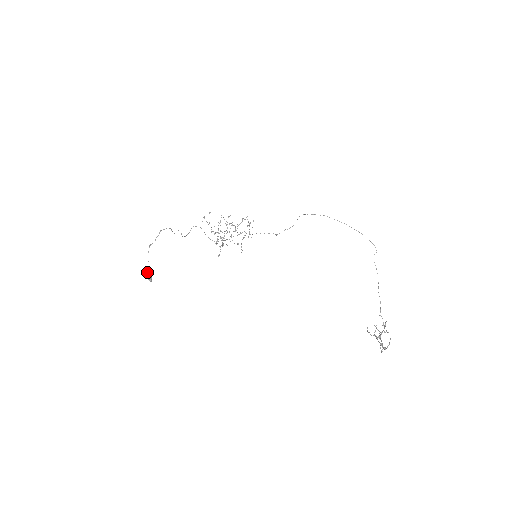
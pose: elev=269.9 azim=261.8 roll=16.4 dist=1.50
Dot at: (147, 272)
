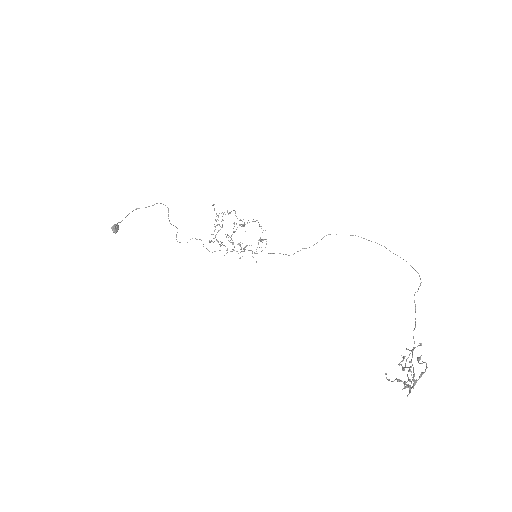
Dot at: occluded
